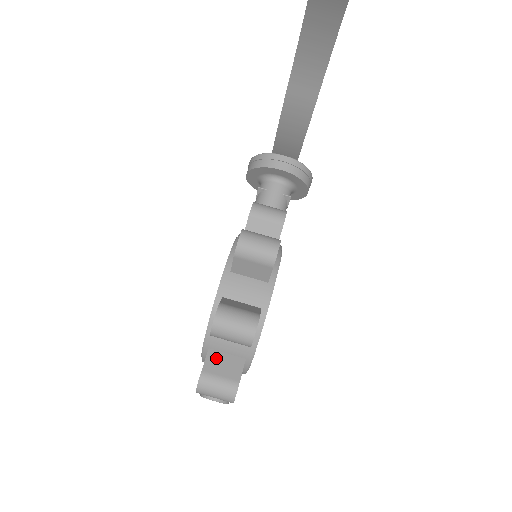
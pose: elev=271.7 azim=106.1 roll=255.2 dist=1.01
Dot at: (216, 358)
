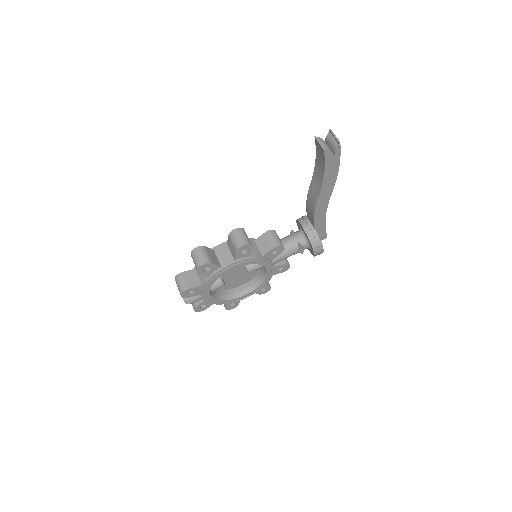
Dot at: (193, 274)
